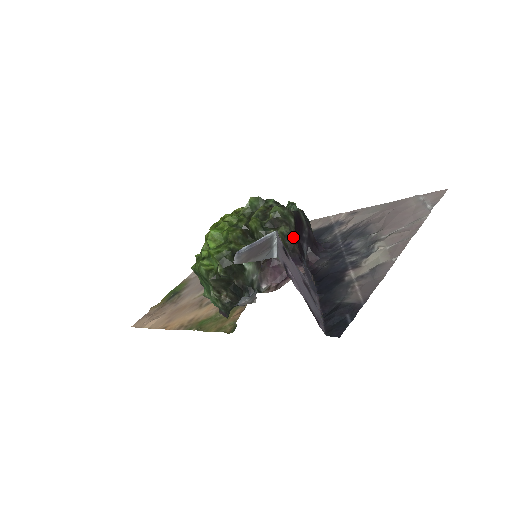
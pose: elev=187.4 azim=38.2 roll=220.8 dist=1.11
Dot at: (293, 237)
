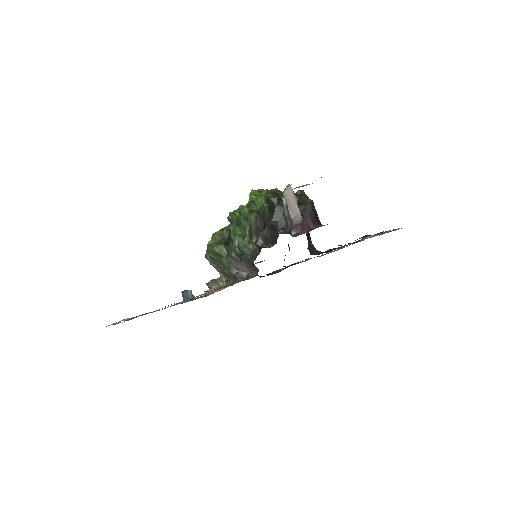
Dot at: occluded
